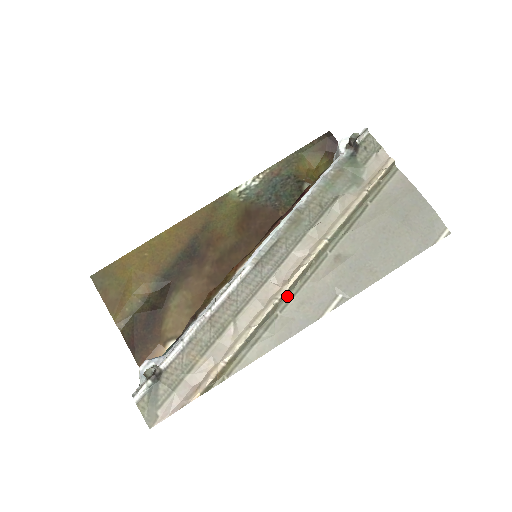
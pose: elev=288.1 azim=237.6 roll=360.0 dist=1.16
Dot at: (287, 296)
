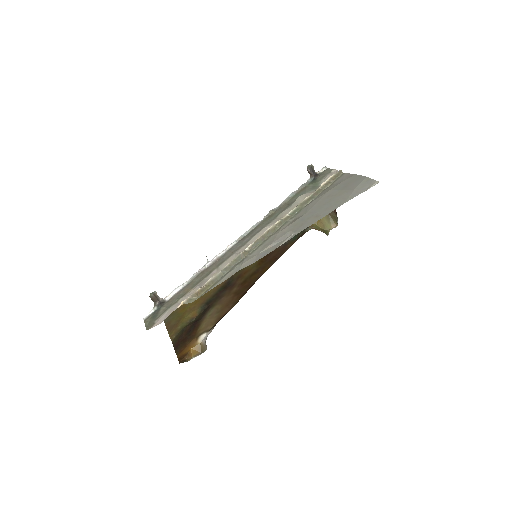
Dot at: (256, 246)
